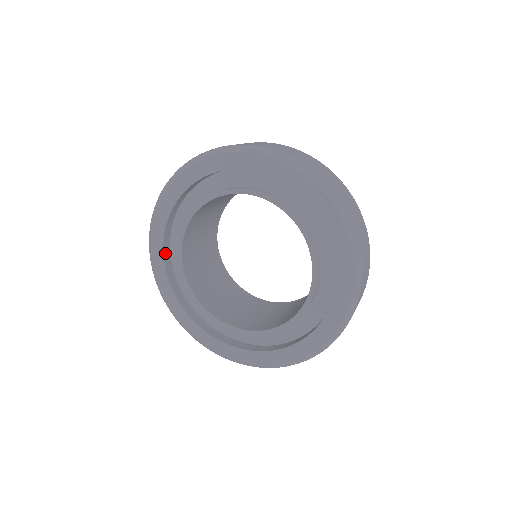
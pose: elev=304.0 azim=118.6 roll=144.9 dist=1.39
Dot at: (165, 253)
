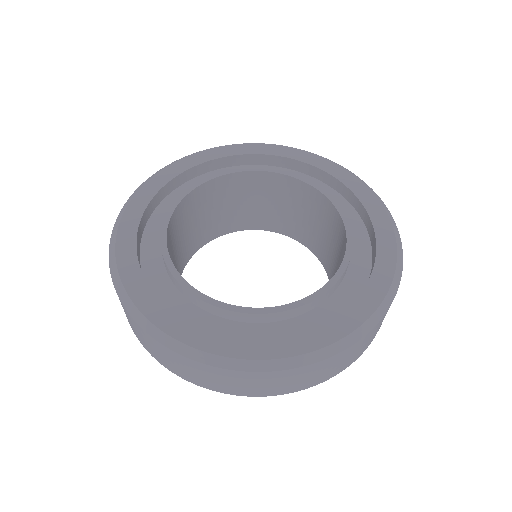
Dot at: (145, 214)
